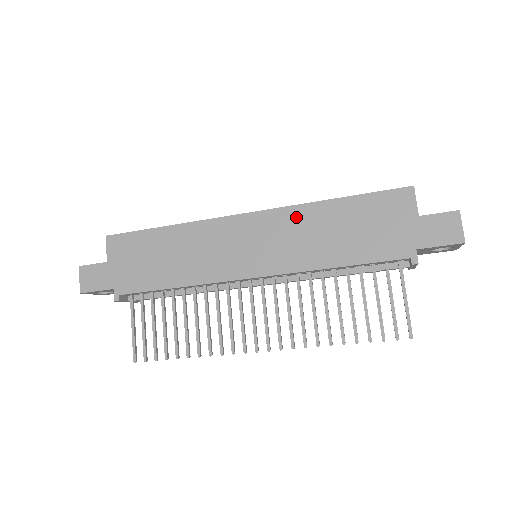
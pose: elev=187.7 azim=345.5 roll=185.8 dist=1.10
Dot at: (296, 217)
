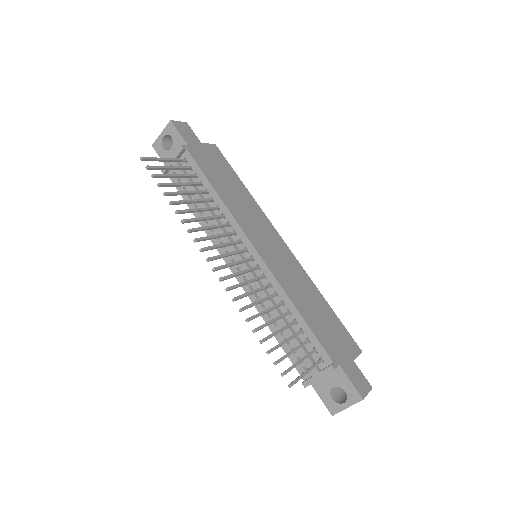
Dot at: (303, 275)
